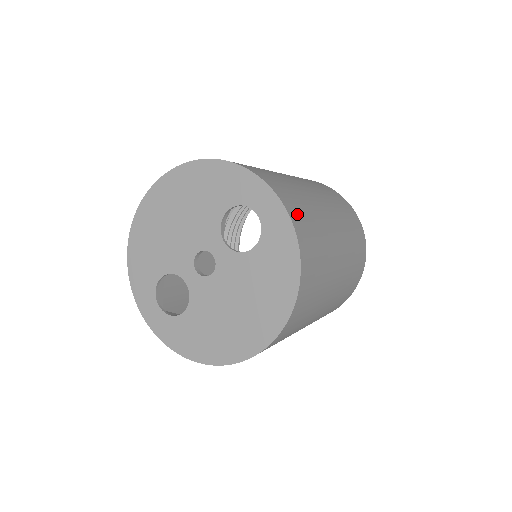
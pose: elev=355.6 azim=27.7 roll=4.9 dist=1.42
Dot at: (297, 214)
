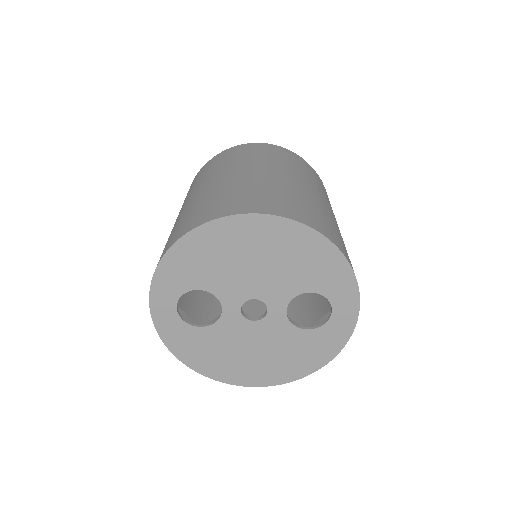
Dot at: occluded
